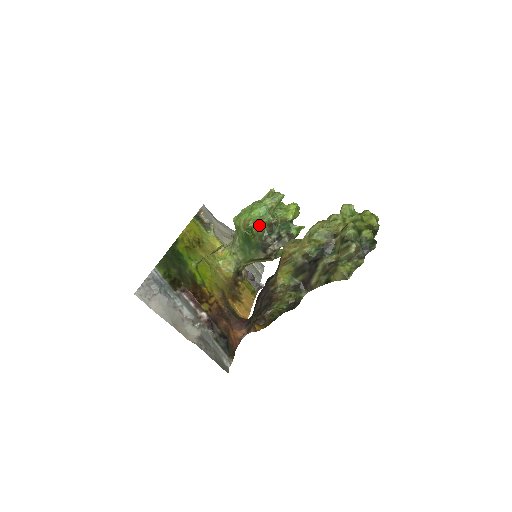
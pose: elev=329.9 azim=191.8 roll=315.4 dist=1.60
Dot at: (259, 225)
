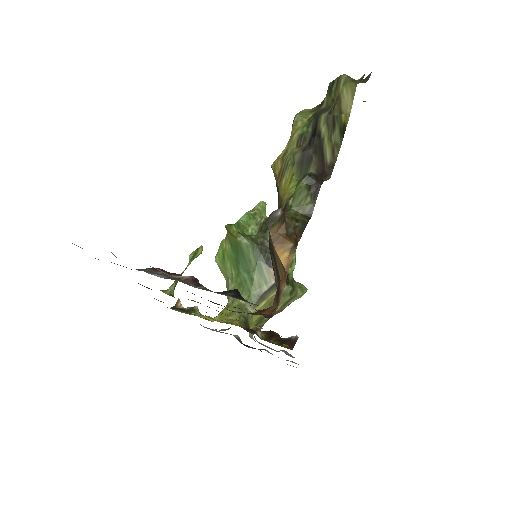
Dot at: (247, 234)
